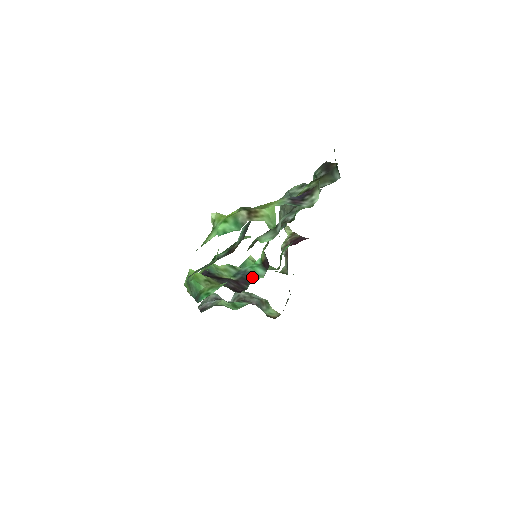
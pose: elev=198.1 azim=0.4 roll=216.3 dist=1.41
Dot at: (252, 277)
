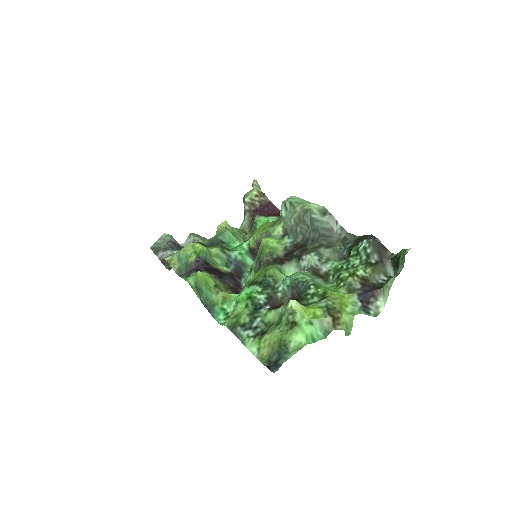
Dot at: (243, 268)
